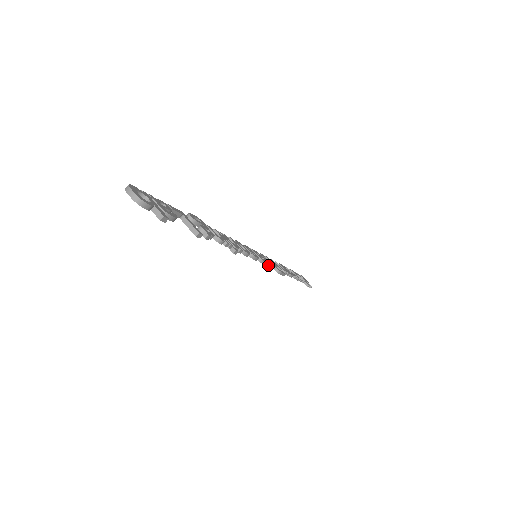
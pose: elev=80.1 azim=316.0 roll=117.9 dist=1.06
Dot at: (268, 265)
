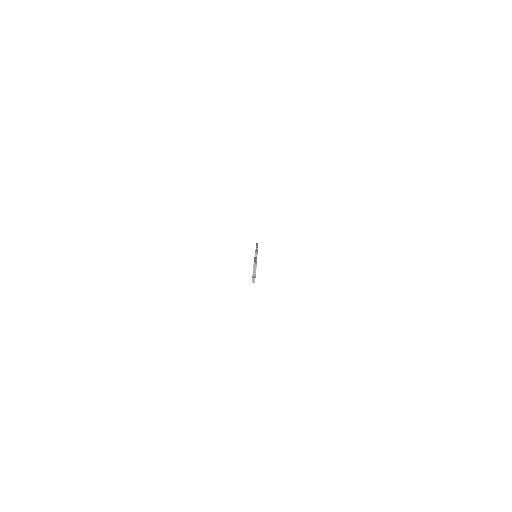
Dot at: occluded
